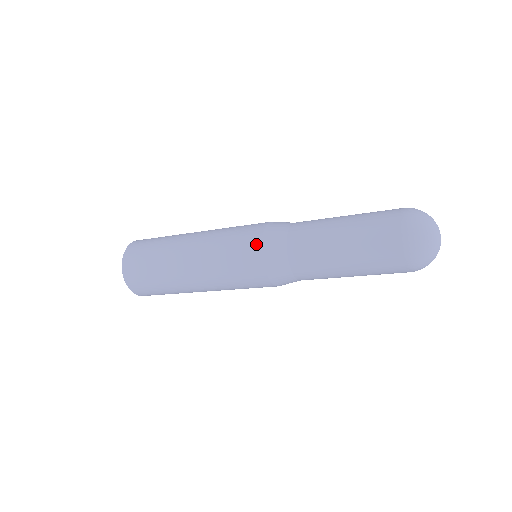
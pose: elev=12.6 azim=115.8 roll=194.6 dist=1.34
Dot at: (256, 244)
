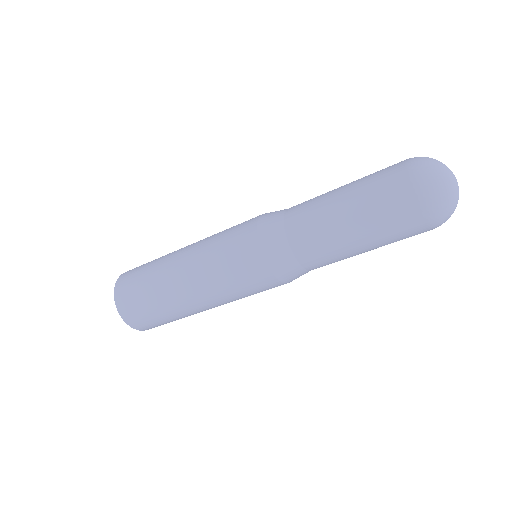
Dot at: (259, 264)
